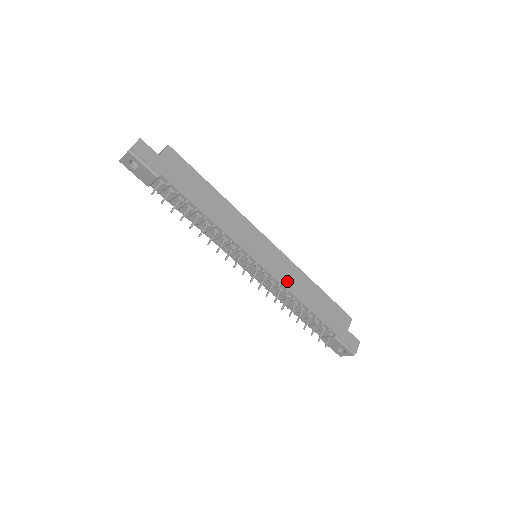
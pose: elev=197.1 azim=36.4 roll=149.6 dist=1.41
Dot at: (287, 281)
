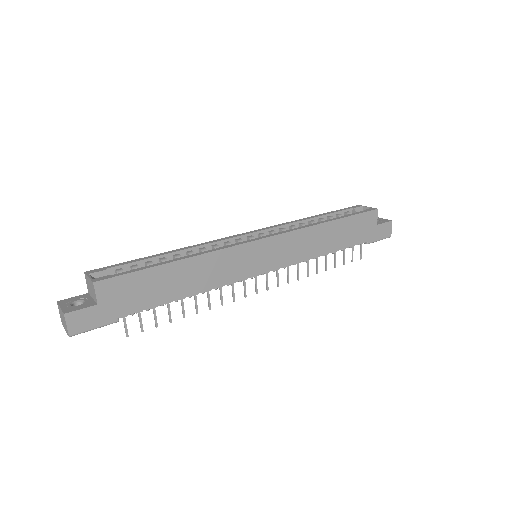
Dot at: (300, 254)
